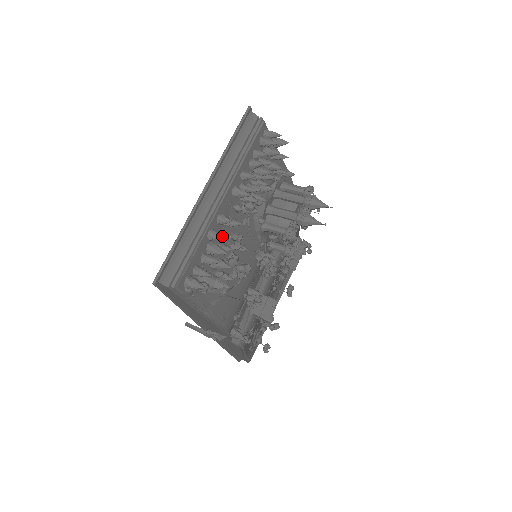
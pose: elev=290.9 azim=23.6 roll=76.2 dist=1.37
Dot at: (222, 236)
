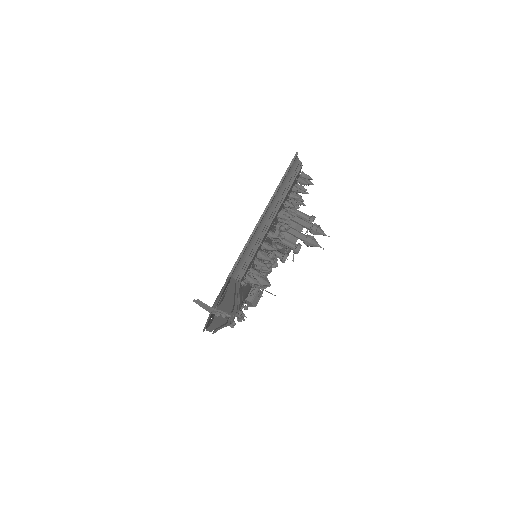
Dot at: occluded
